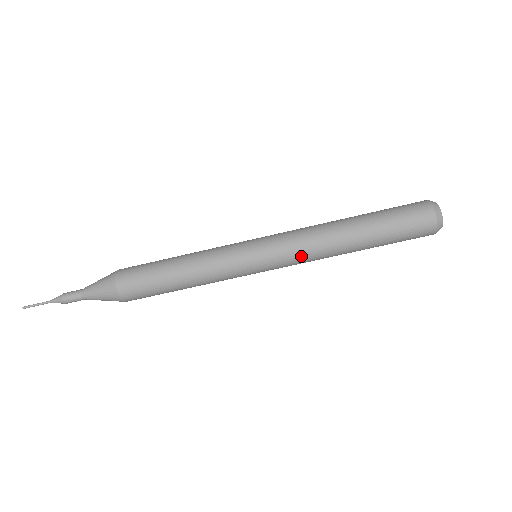
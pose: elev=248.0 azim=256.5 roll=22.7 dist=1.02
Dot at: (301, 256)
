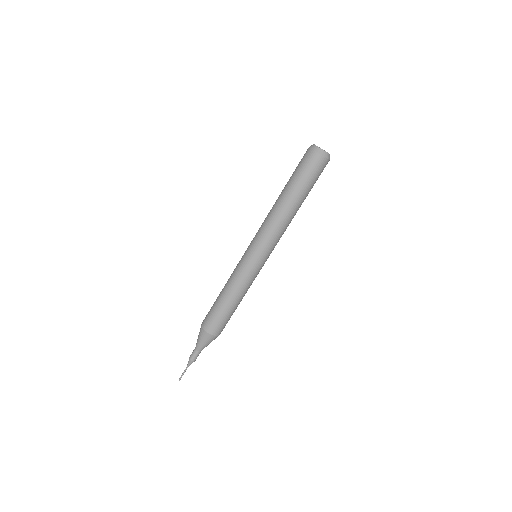
Dot at: (269, 234)
